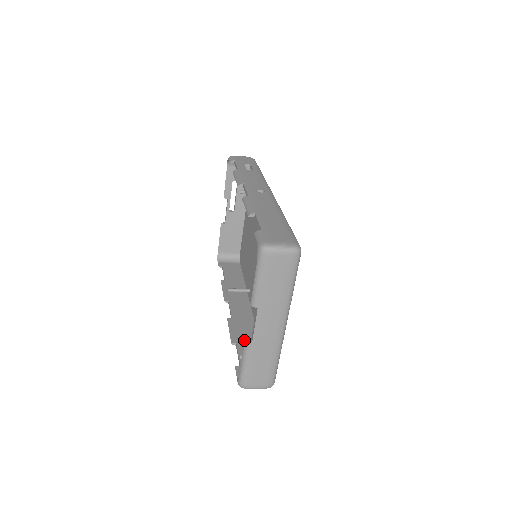
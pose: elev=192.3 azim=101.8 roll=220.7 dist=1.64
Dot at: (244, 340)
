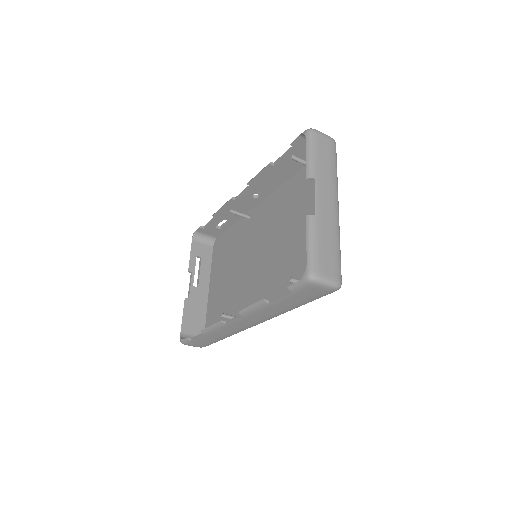
Dot at: occluded
